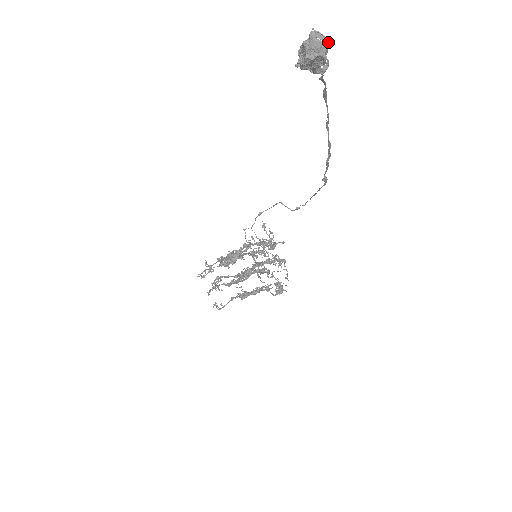
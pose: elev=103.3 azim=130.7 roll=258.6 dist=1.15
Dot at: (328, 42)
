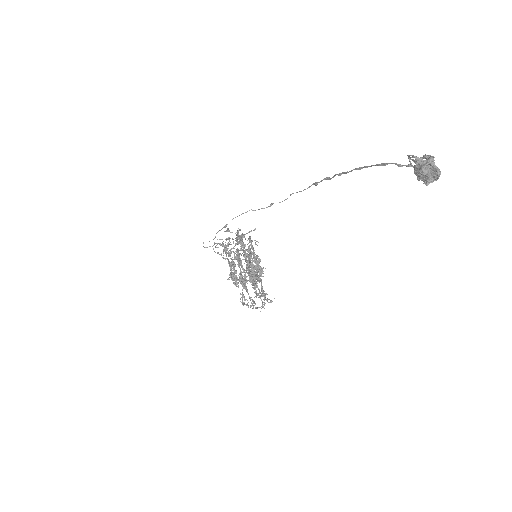
Dot at: (433, 157)
